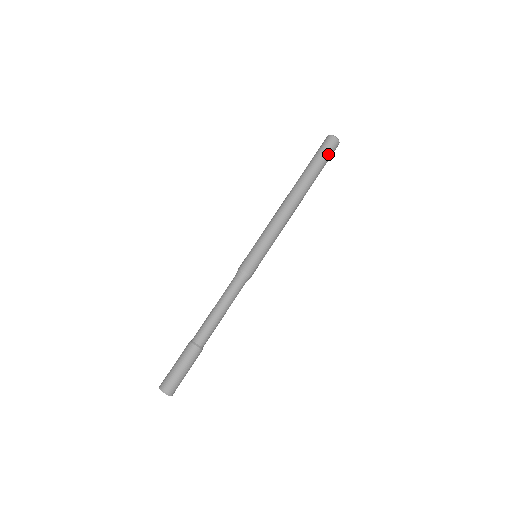
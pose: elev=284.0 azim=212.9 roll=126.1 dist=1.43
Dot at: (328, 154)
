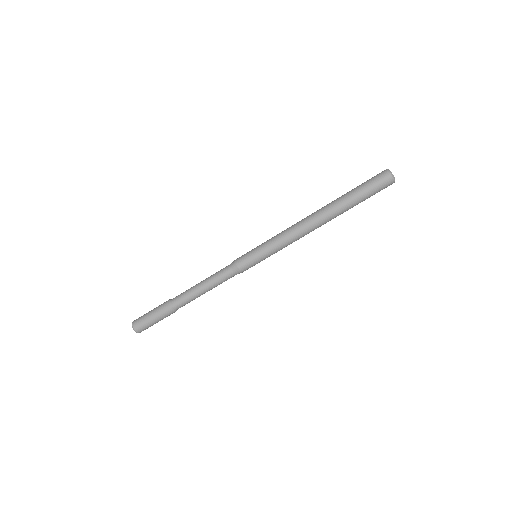
Dot at: (375, 192)
